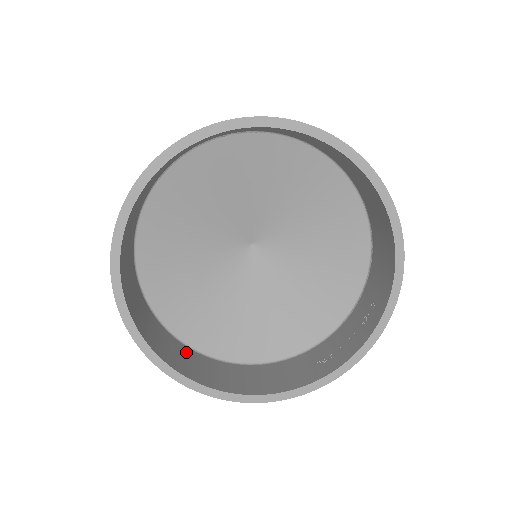
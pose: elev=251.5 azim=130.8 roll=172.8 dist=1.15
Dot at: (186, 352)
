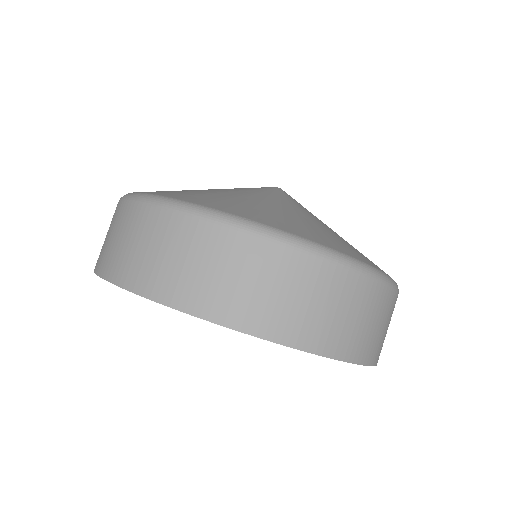
Dot at: occluded
